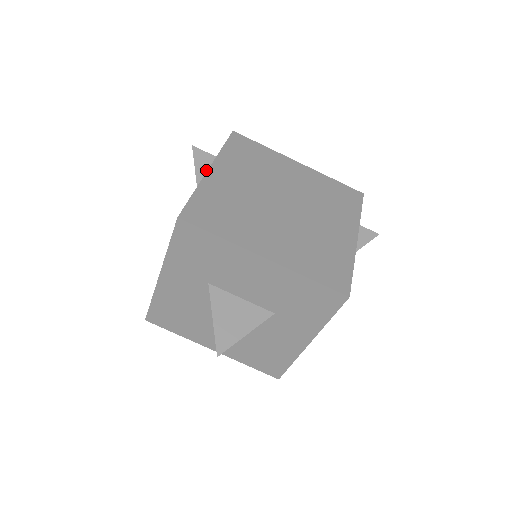
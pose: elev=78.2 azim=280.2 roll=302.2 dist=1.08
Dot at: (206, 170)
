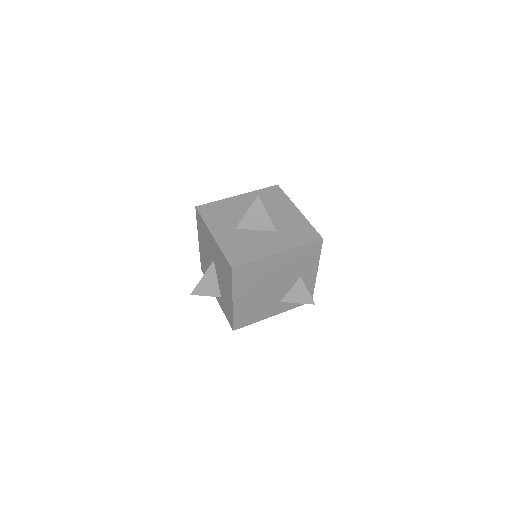
Dot at: occluded
